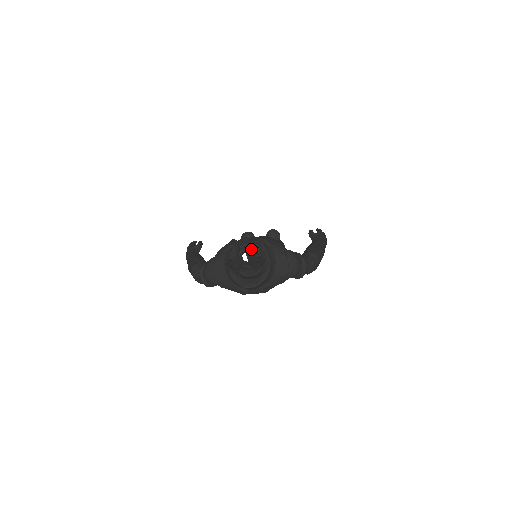
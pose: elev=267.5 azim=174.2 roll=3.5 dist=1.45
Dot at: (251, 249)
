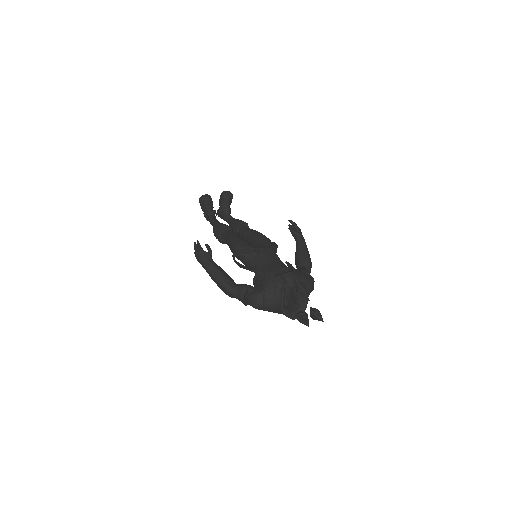
Dot at: (290, 286)
